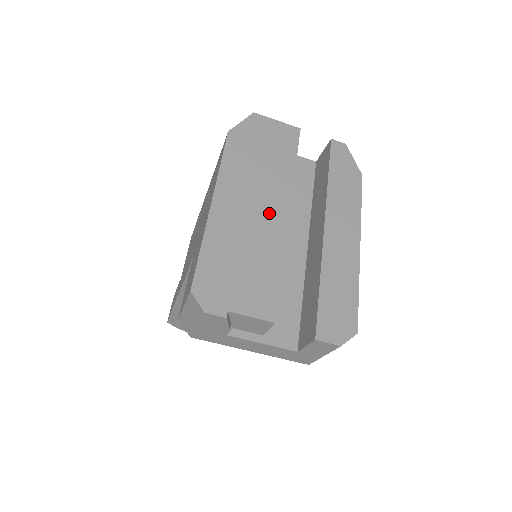
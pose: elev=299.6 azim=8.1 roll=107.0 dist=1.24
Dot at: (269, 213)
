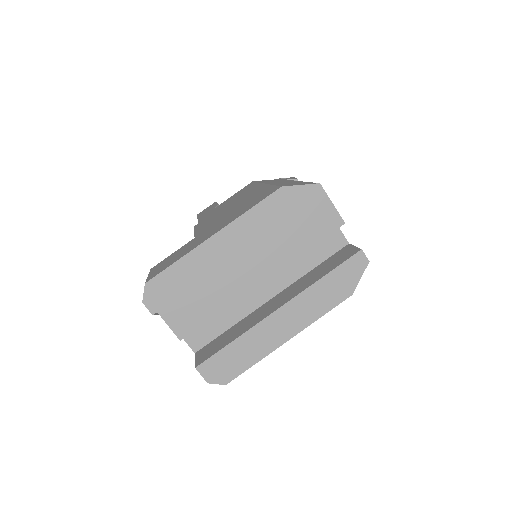
Dot at: (248, 271)
